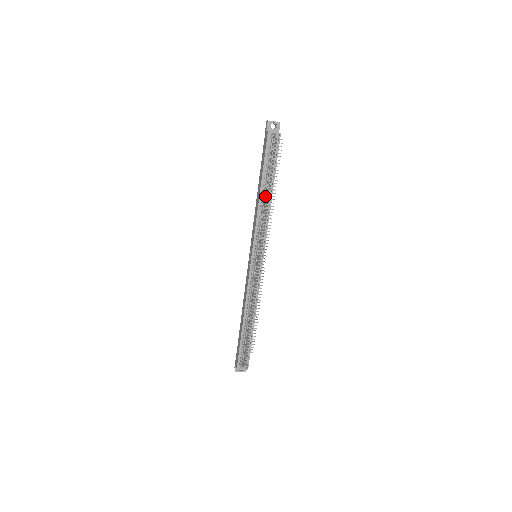
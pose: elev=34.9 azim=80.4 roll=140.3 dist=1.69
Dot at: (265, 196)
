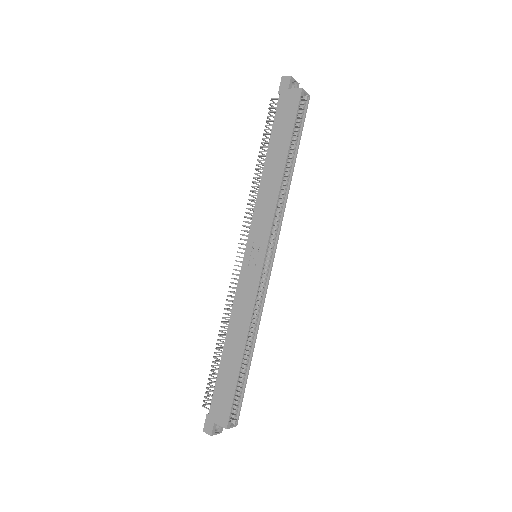
Dot at: occluded
